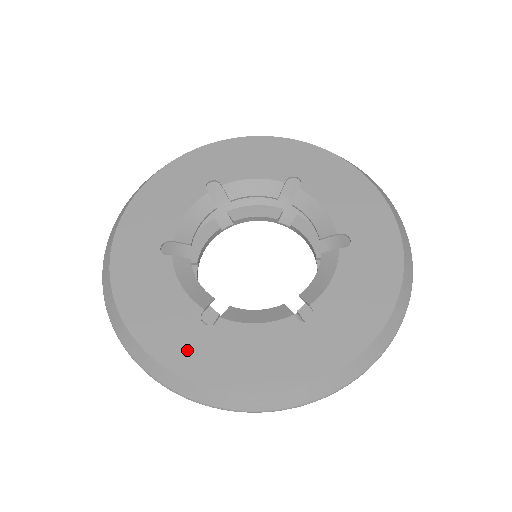
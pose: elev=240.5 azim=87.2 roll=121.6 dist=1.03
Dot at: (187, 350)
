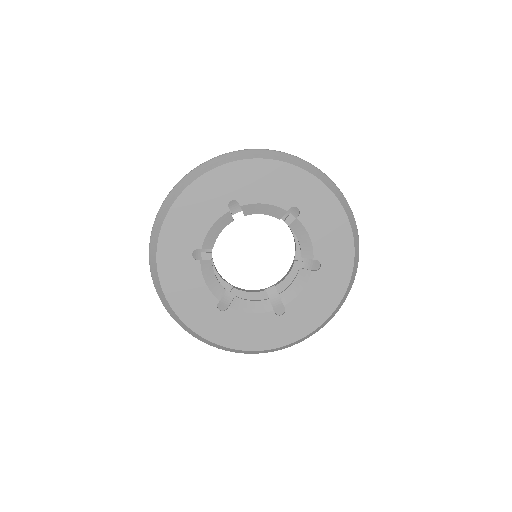
Dot at: (208, 324)
